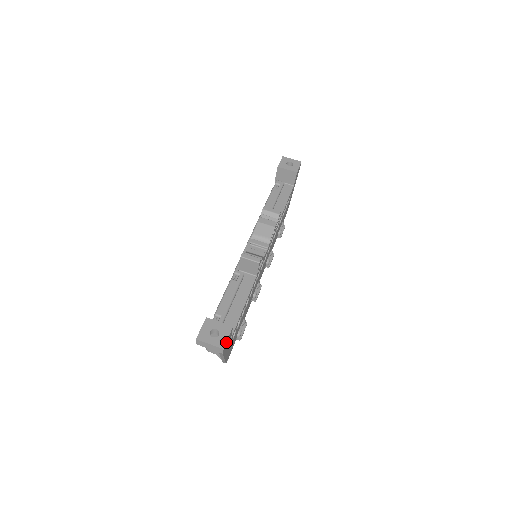
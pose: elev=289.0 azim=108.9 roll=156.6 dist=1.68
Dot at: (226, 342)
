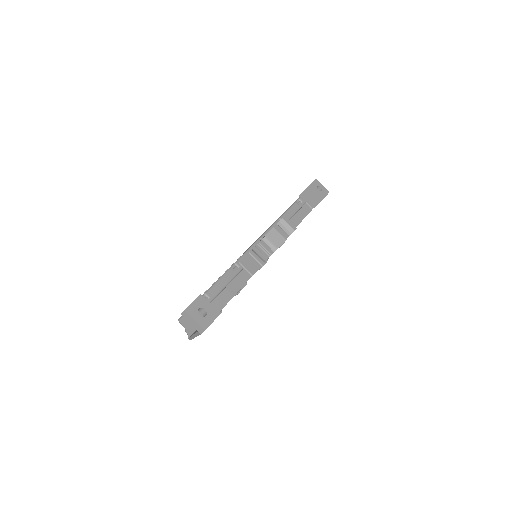
Dot at: (209, 325)
